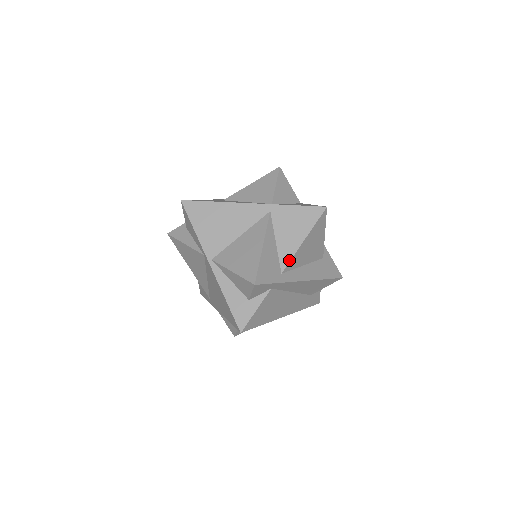
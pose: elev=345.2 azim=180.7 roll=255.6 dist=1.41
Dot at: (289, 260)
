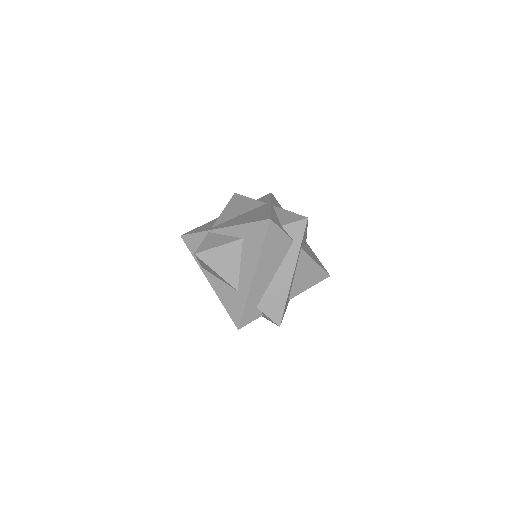
Dot at: (307, 253)
